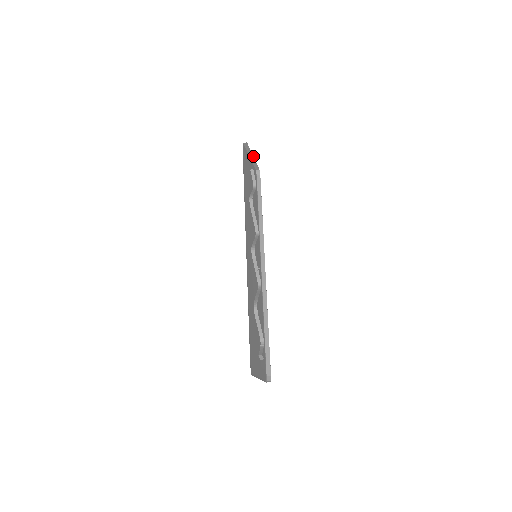
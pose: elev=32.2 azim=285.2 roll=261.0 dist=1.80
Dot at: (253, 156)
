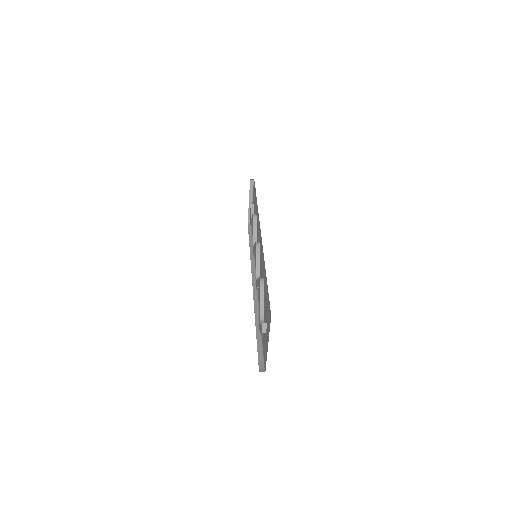
Dot at: (252, 200)
